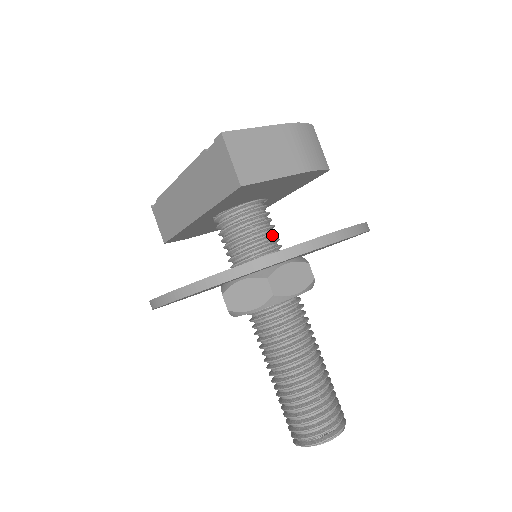
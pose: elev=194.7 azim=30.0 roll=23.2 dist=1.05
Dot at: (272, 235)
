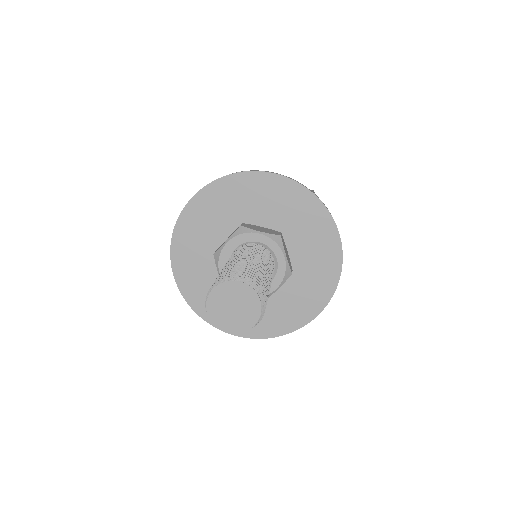
Dot at: occluded
